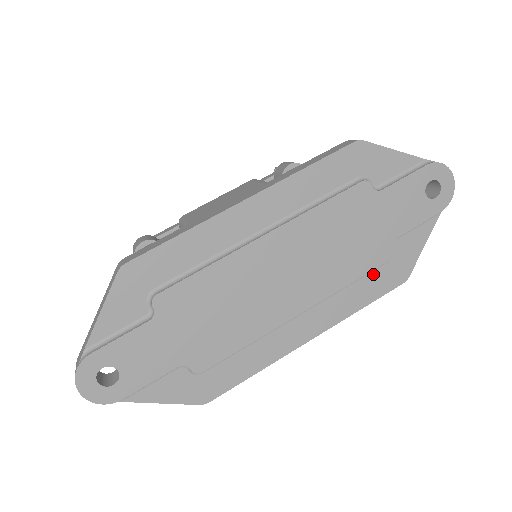
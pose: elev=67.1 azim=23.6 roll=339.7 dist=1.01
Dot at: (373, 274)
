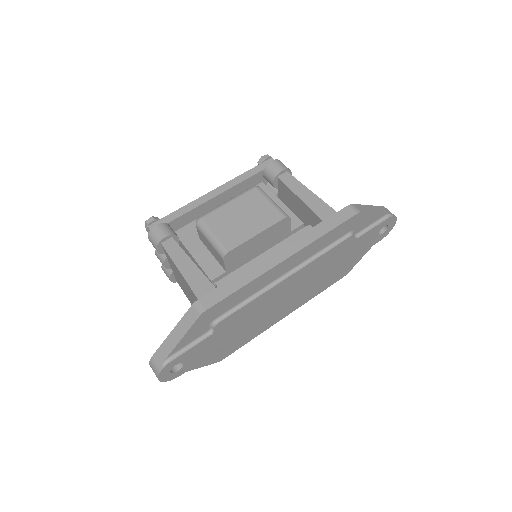
Dot at: occluded
